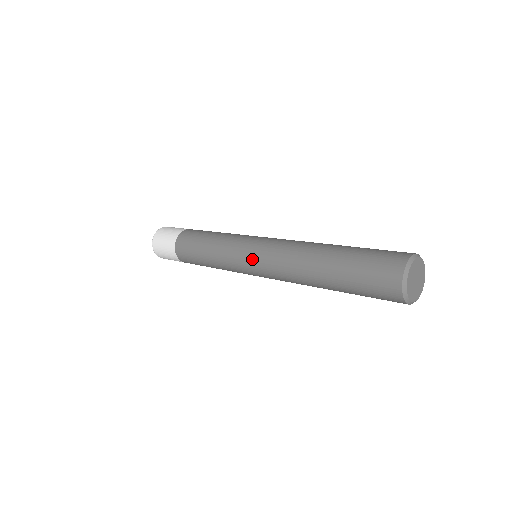
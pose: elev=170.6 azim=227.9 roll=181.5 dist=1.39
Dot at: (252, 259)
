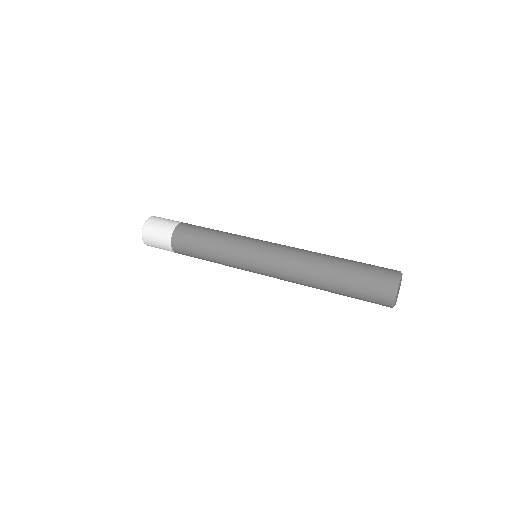
Dot at: (259, 262)
